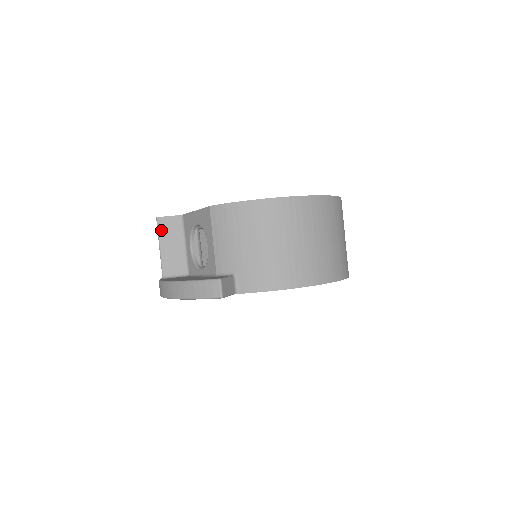
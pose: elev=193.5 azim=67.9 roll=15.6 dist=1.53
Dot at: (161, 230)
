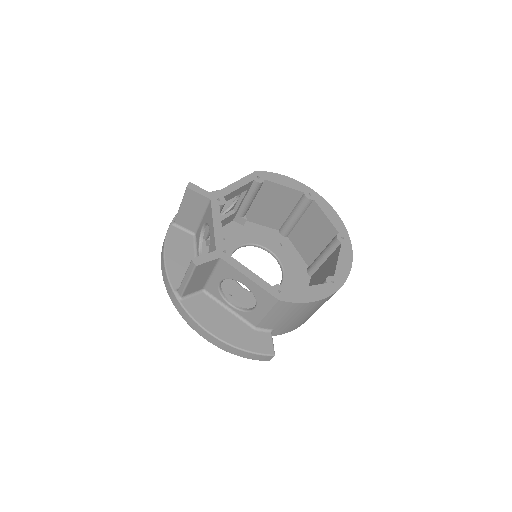
Dot at: (196, 272)
